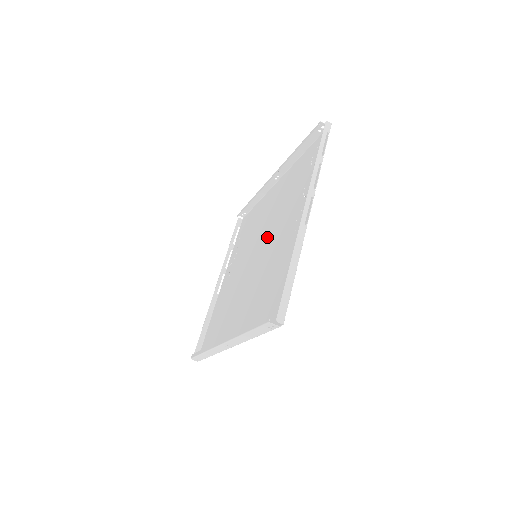
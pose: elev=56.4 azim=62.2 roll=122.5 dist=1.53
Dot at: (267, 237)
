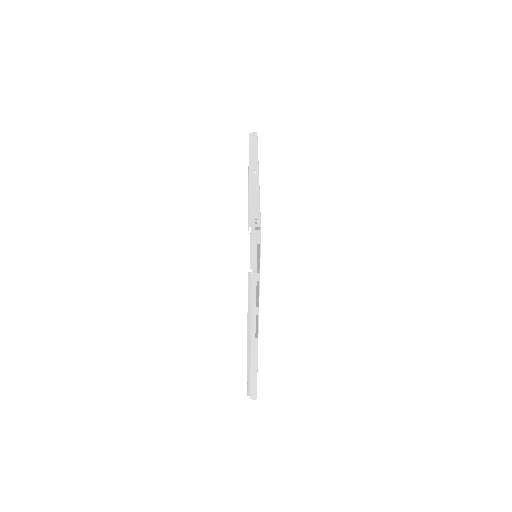
Dot at: occluded
